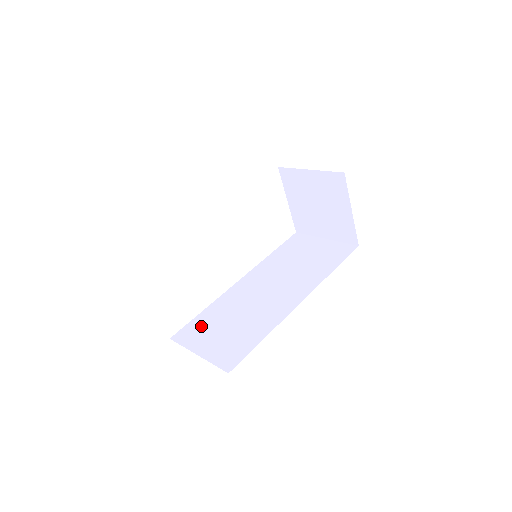
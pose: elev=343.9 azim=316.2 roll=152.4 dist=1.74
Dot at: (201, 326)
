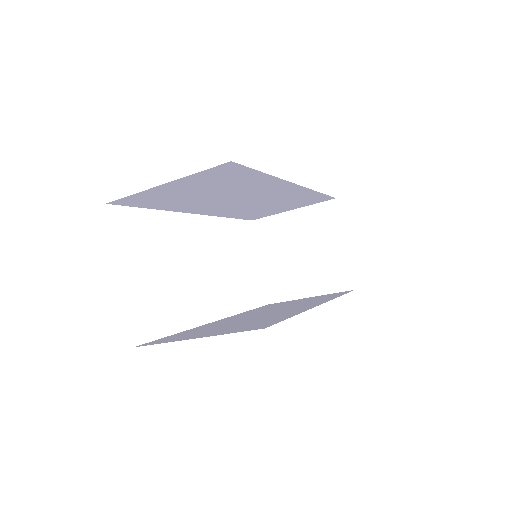
Dot at: (183, 334)
